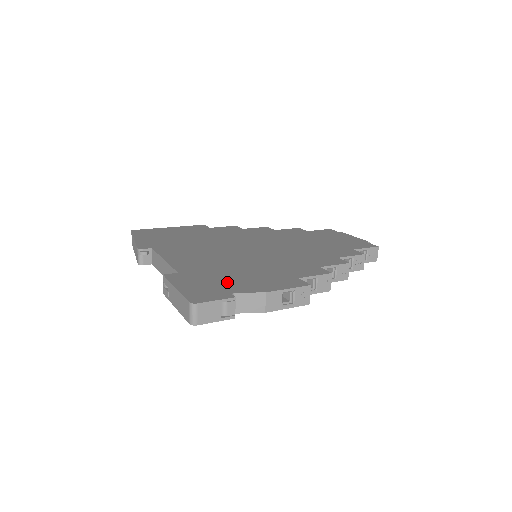
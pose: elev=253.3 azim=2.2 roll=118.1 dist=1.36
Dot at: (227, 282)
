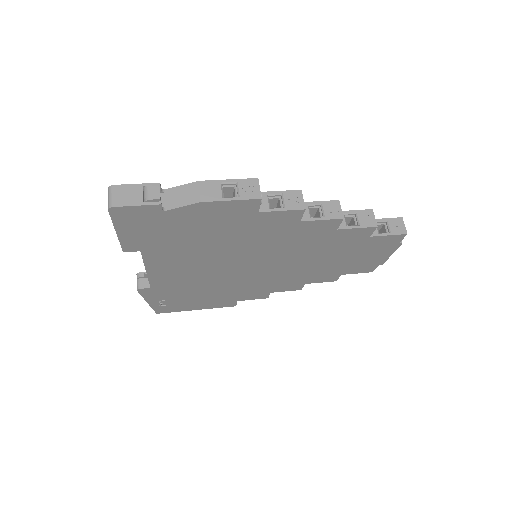
Dot at: occluded
